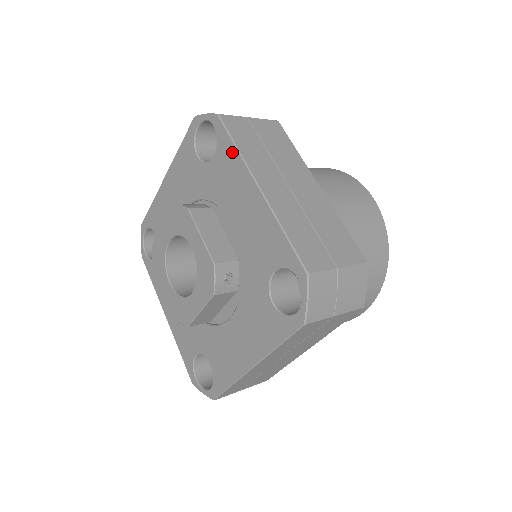
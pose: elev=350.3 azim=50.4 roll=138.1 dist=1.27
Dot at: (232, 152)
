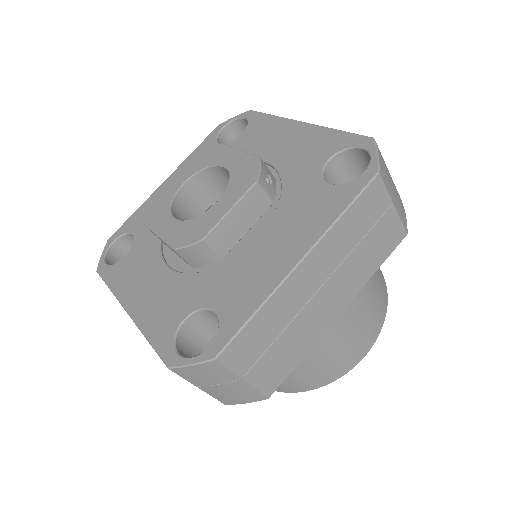
Dot at: (268, 119)
